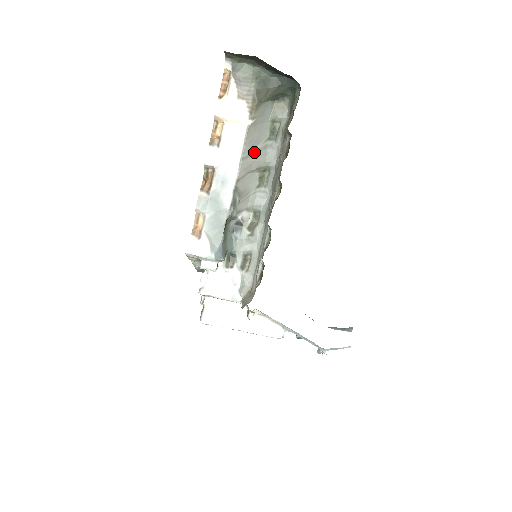
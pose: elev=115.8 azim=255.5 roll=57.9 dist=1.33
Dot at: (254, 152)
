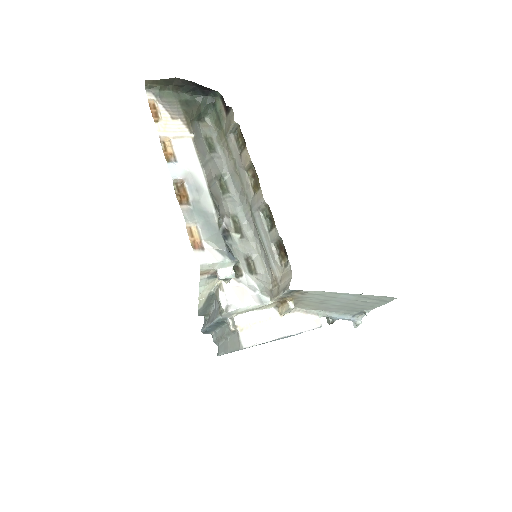
Dot at: (207, 162)
